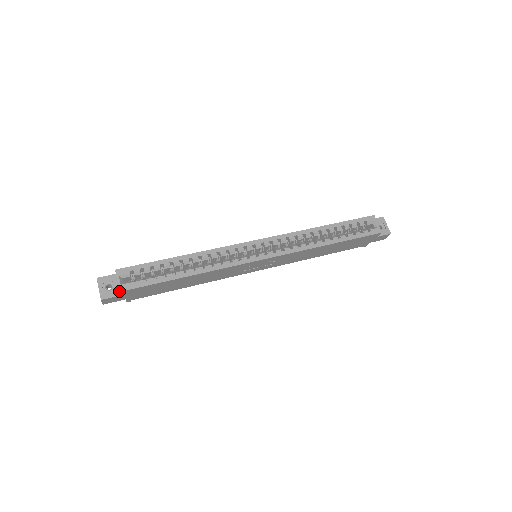
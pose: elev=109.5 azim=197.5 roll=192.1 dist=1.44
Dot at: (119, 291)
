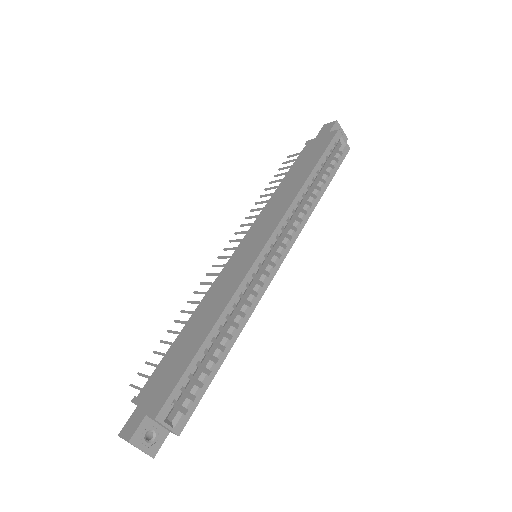
Dot at: (165, 430)
